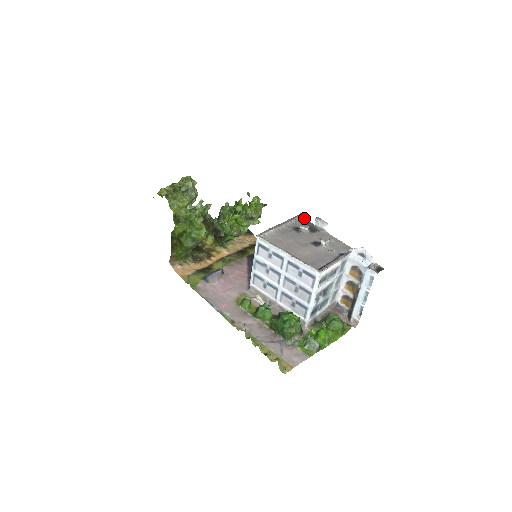
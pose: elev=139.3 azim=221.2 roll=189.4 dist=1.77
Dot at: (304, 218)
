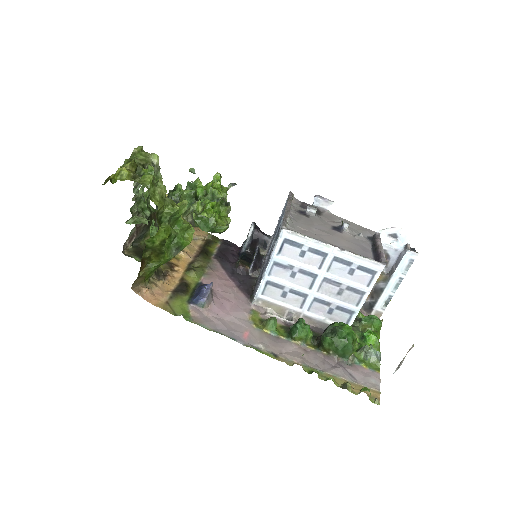
Dot at: (295, 198)
